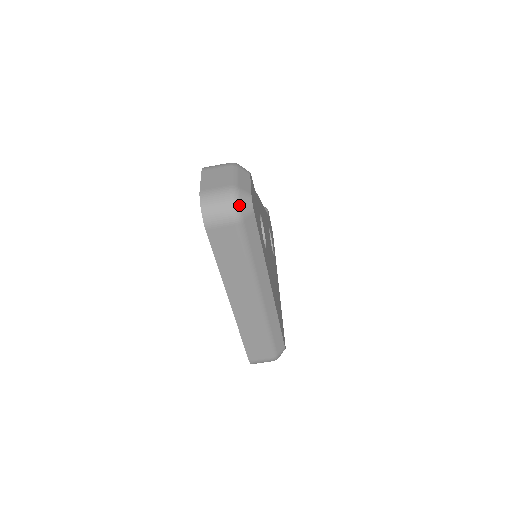
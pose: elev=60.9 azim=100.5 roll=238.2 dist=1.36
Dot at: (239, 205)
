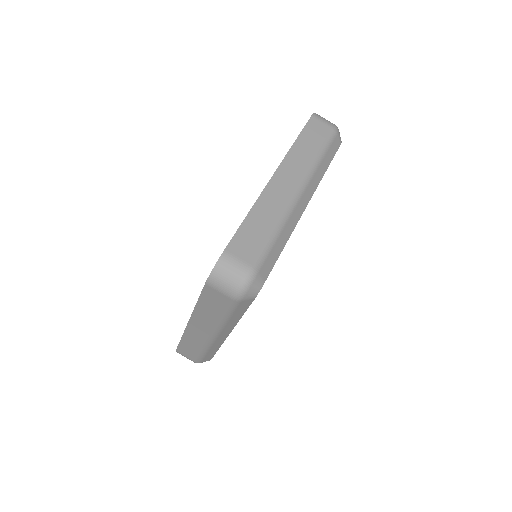
Dot at: (338, 129)
